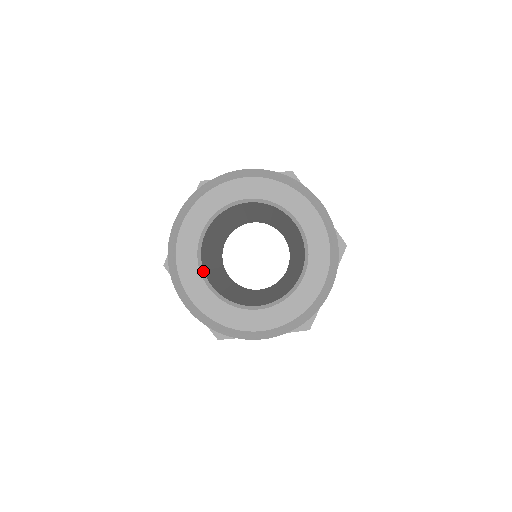
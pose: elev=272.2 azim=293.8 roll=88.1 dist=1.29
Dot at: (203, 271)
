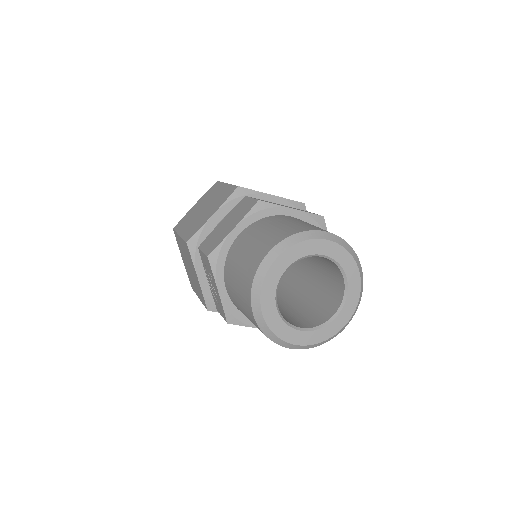
Dot at: (292, 326)
